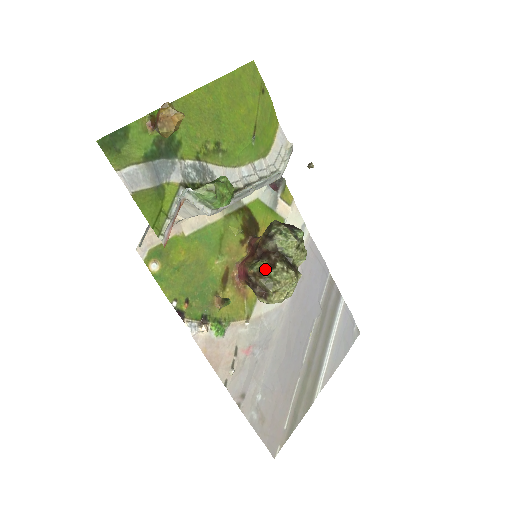
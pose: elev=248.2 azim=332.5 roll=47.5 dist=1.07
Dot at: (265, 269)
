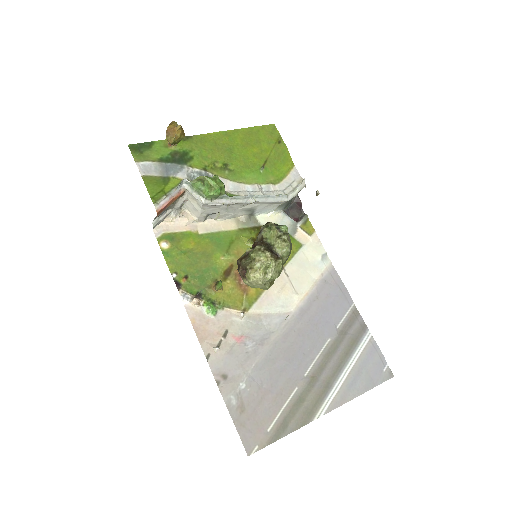
Dot at: (249, 253)
